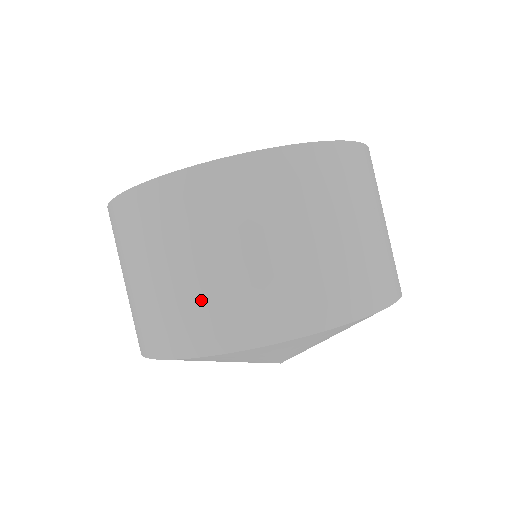
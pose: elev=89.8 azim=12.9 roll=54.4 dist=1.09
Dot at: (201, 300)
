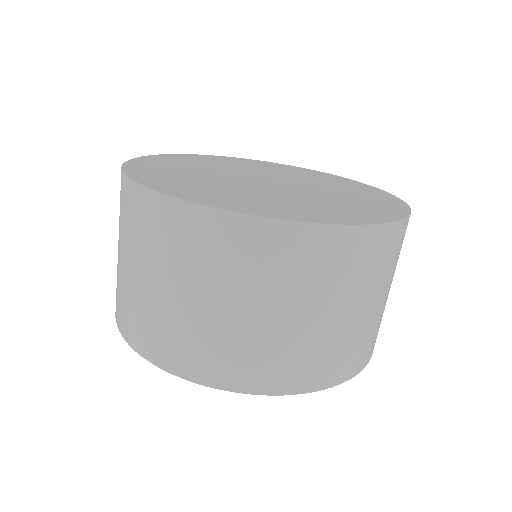
Dot at: (117, 277)
